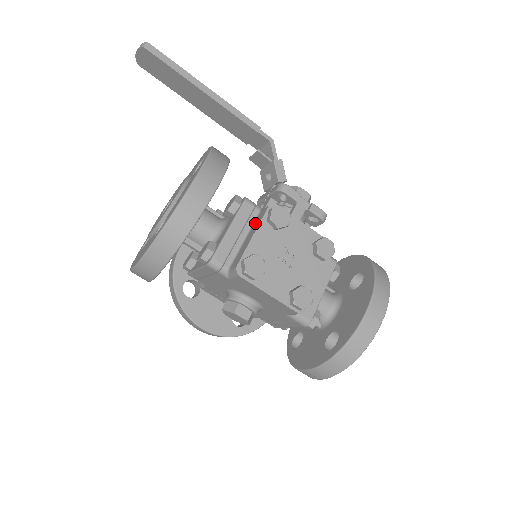
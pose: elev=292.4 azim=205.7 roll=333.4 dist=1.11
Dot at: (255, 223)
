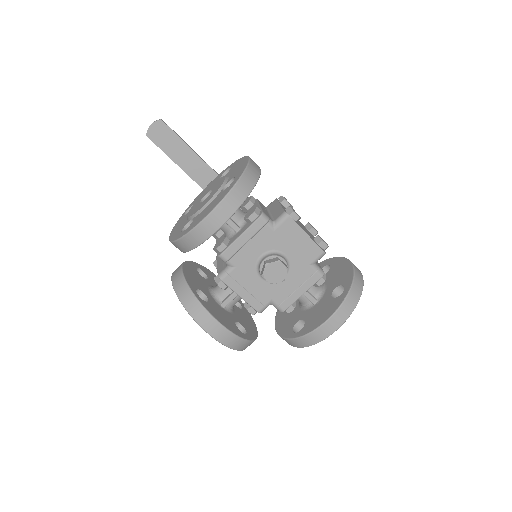
Dot at: (271, 207)
